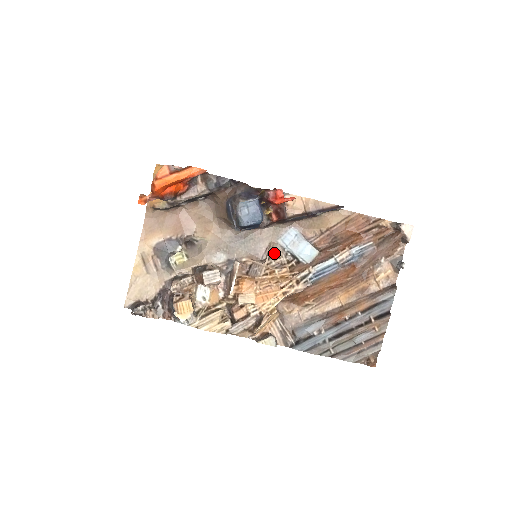
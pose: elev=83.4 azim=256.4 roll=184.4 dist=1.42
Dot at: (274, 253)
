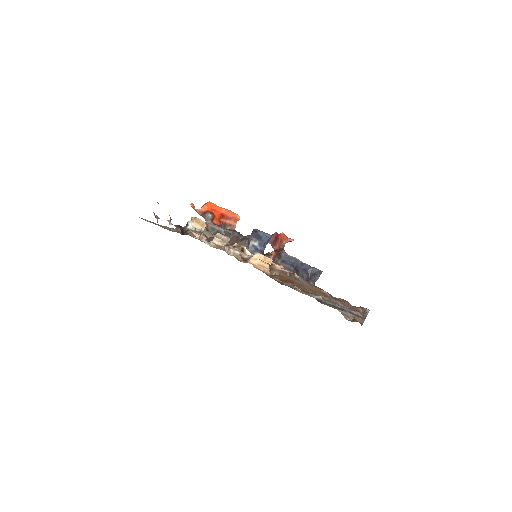
Dot at: occluded
